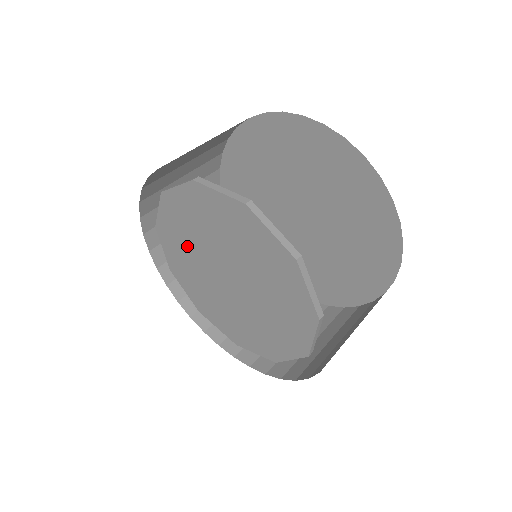
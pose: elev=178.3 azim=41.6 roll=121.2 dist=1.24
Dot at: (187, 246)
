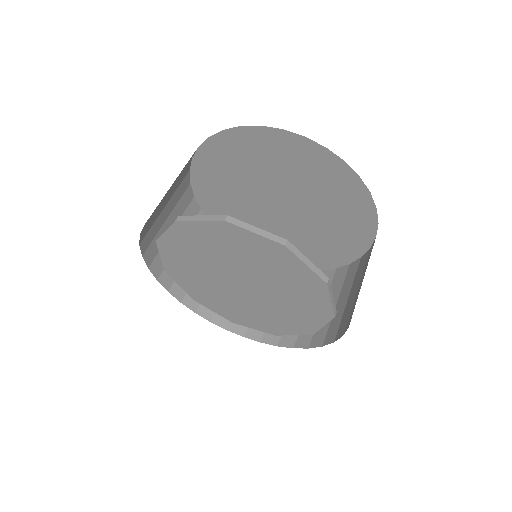
Dot at: (210, 291)
